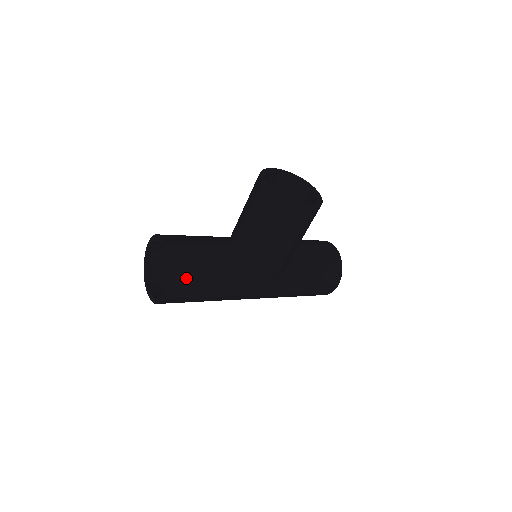
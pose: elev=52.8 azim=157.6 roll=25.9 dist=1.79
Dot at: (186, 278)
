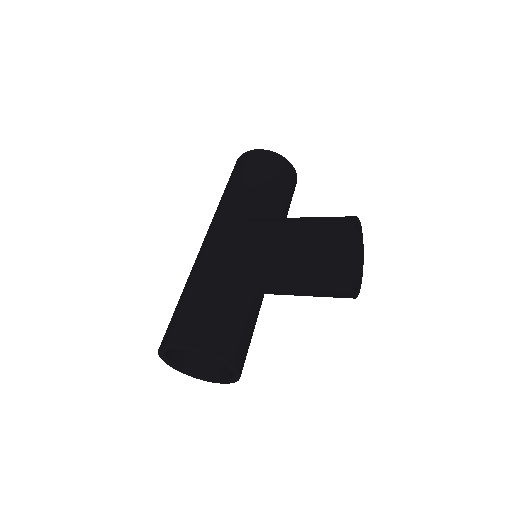
Dot at: occluded
